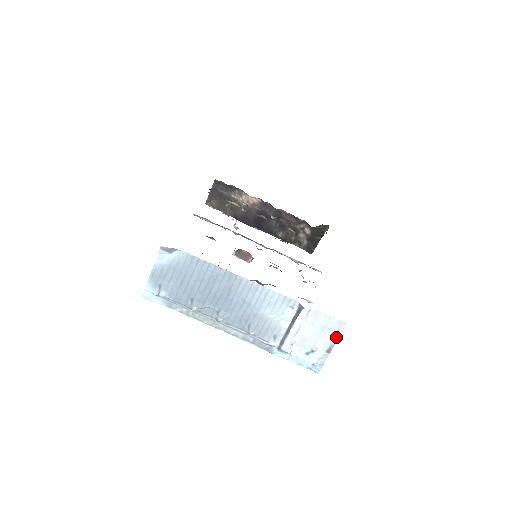
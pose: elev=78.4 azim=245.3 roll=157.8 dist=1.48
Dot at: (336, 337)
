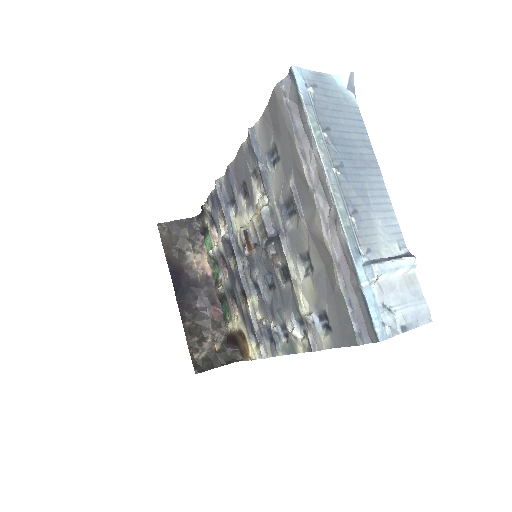
Dot at: (417, 322)
